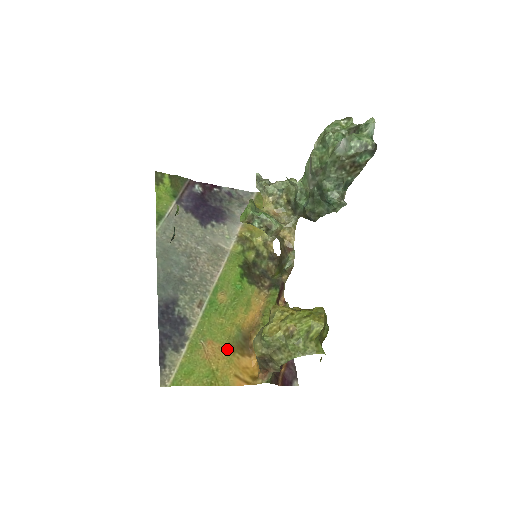
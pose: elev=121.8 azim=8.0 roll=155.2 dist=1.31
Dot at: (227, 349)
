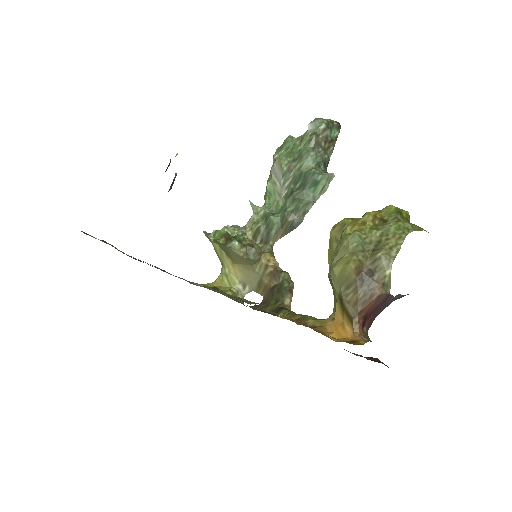
Dot at: (290, 319)
